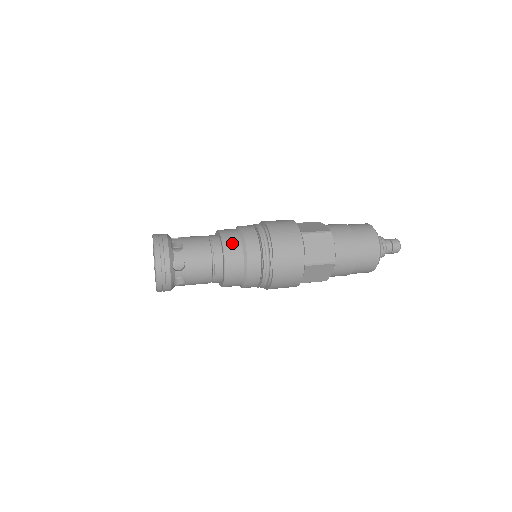
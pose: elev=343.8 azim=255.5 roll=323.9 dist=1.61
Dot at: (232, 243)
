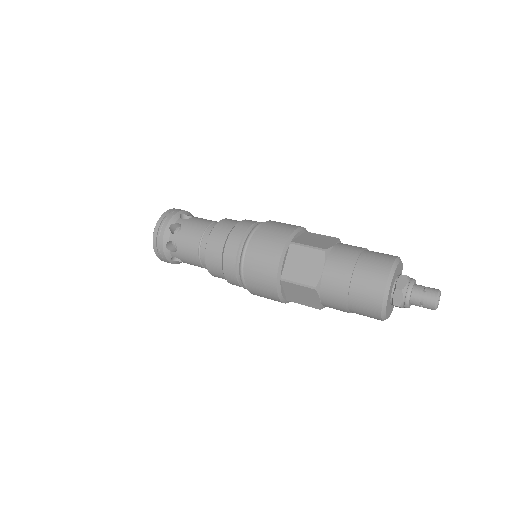
Dot at: (213, 264)
